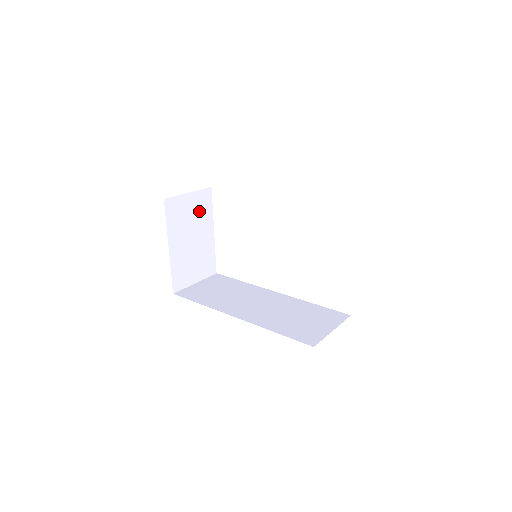
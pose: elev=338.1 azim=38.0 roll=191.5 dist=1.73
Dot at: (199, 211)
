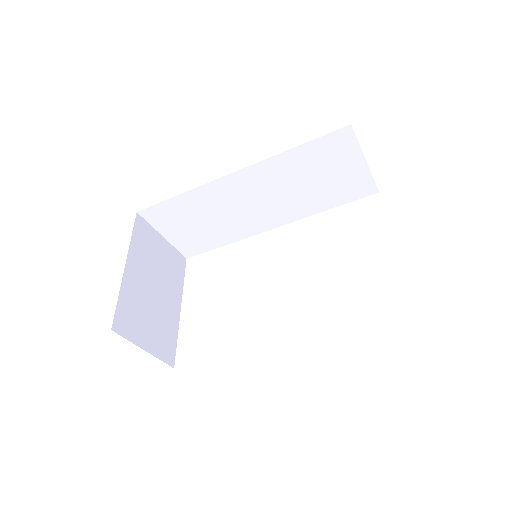
Dot at: (169, 267)
